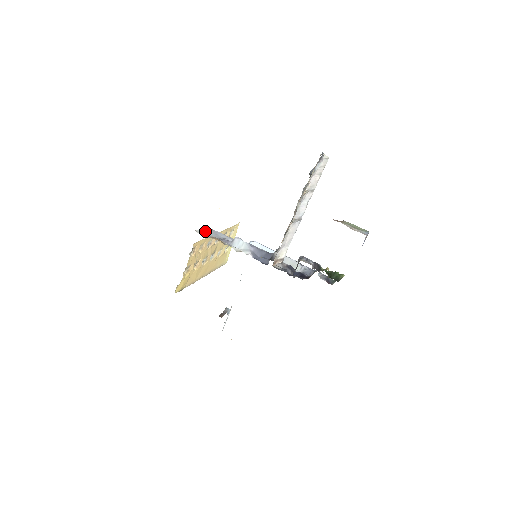
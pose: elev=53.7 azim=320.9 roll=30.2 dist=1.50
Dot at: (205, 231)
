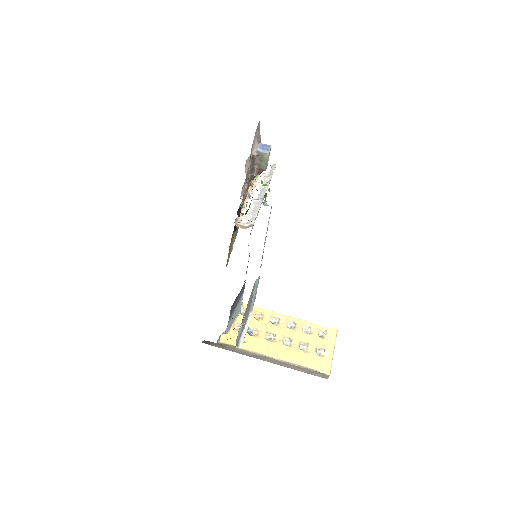
Dot at: occluded
